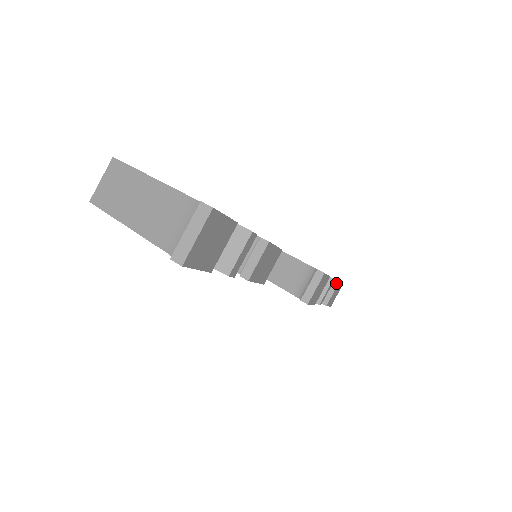
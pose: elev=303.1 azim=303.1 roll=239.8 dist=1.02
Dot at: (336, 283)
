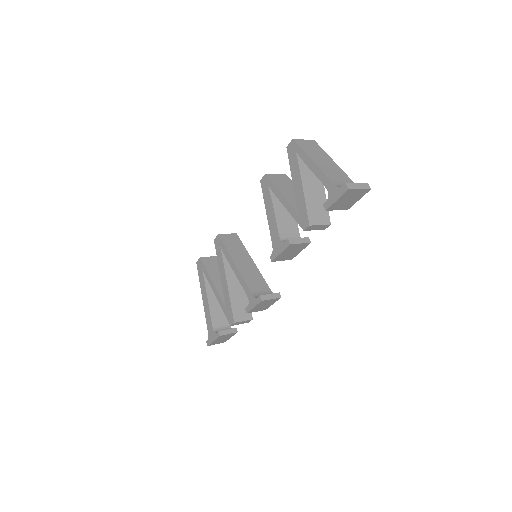
Dot at: (236, 331)
